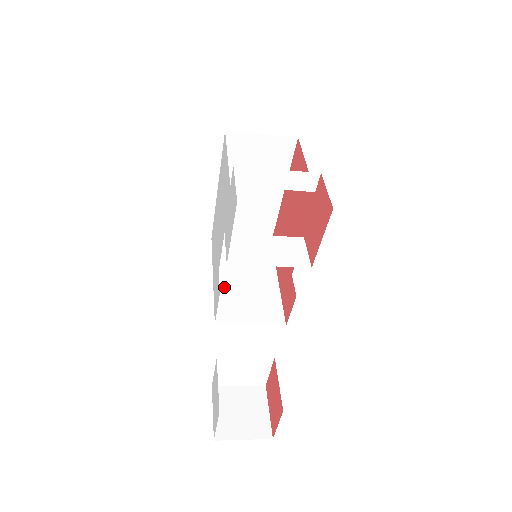
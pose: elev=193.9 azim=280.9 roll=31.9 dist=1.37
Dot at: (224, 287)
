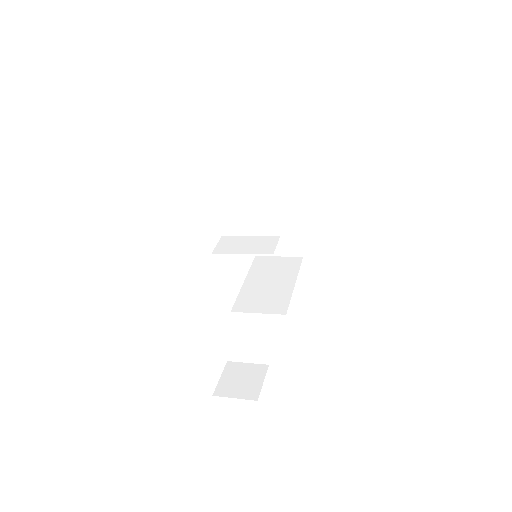
Dot at: (249, 288)
